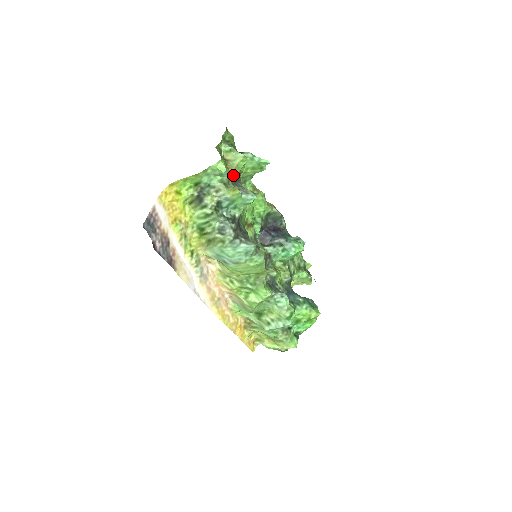
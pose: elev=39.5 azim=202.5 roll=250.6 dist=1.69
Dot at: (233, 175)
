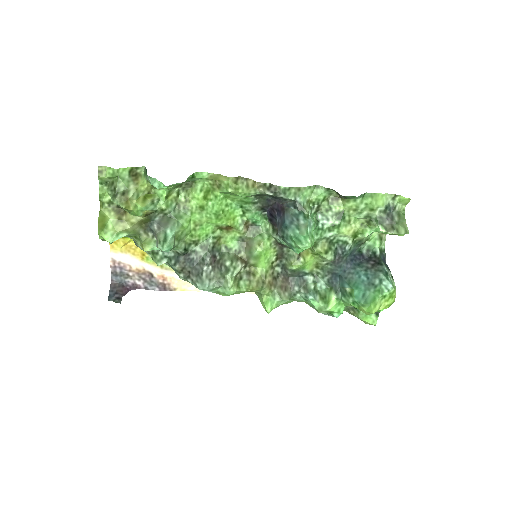
Dot at: (138, 224)
